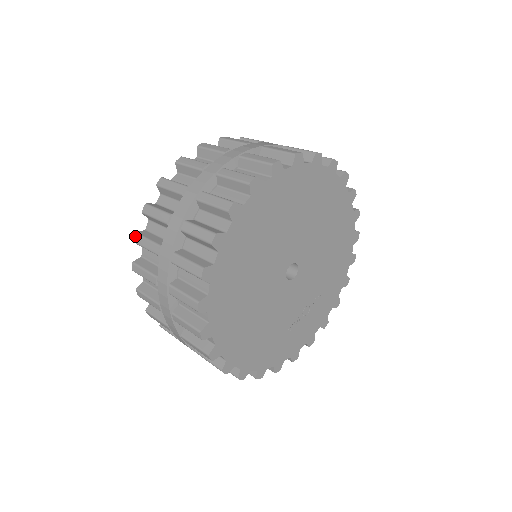
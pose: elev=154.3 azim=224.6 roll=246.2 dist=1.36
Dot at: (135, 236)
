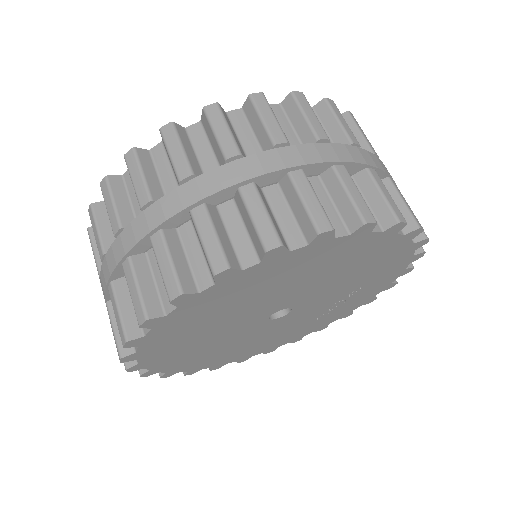
Dot at: occluded
